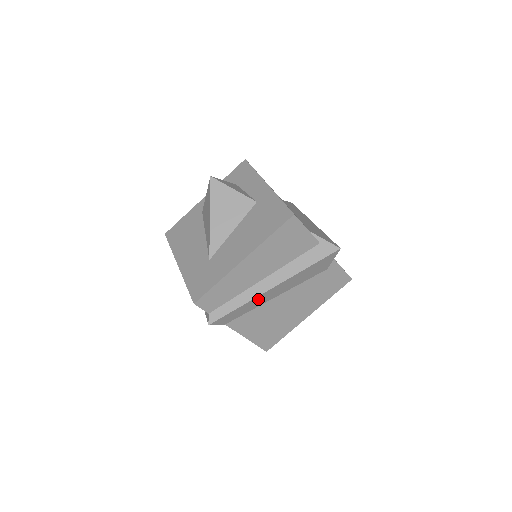
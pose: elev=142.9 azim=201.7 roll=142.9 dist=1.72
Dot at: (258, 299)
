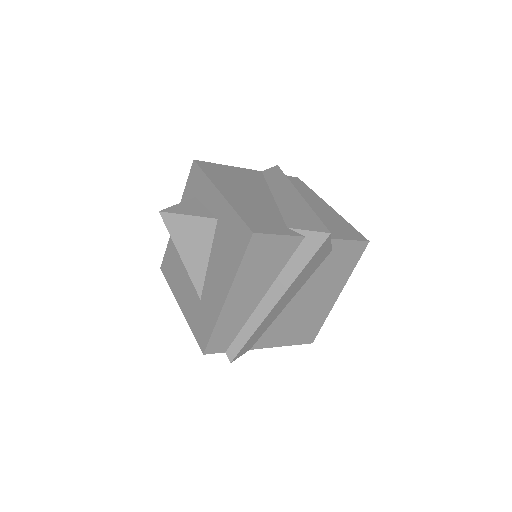
Dot at: (268, 318)
